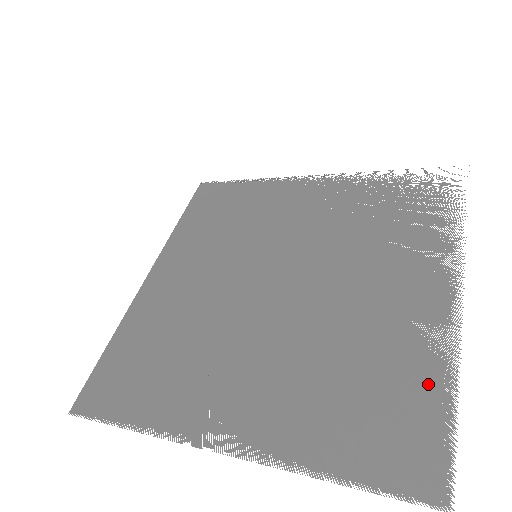
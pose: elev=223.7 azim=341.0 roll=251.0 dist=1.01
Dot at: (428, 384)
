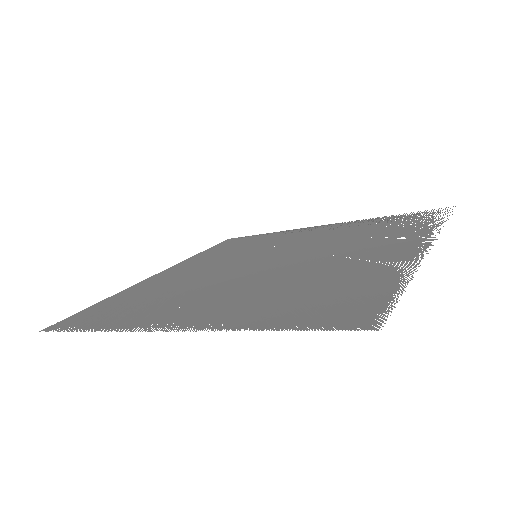
Dot at: occluded
